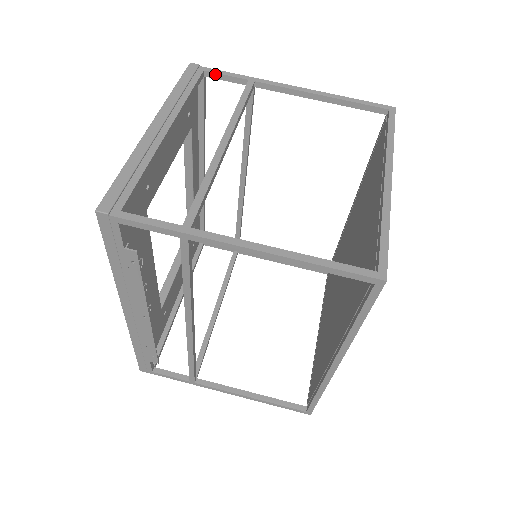
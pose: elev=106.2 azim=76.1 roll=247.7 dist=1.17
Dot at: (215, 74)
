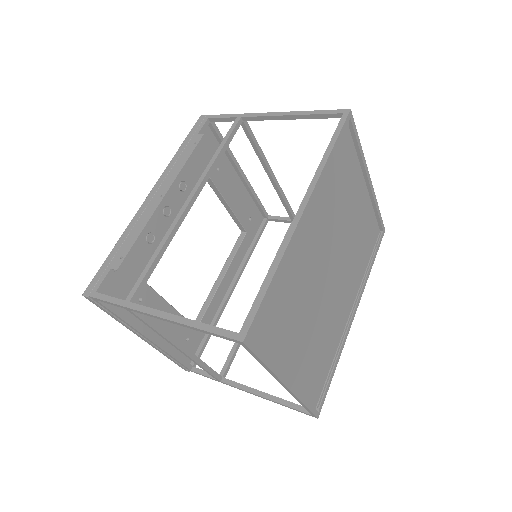
Dot at: (274, 217)
